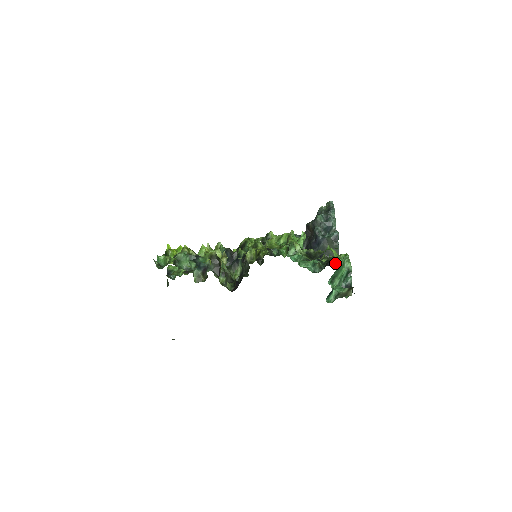
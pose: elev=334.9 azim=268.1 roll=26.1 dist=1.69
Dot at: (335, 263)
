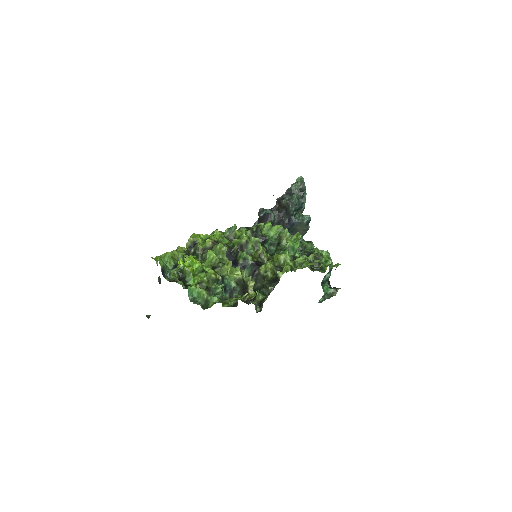
Dot at: (300, 240)
